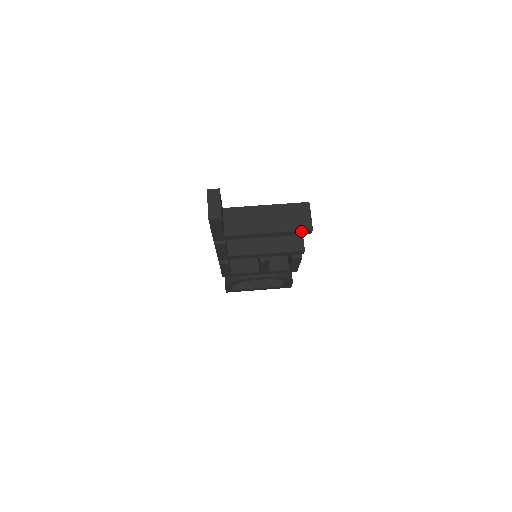
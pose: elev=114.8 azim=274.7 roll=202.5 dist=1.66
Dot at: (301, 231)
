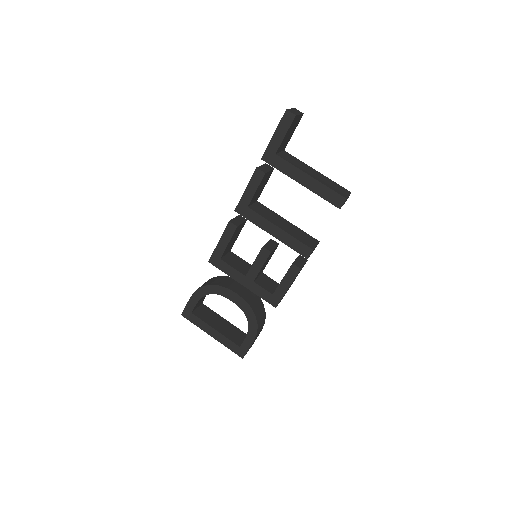
Dot at: (336, 195)
